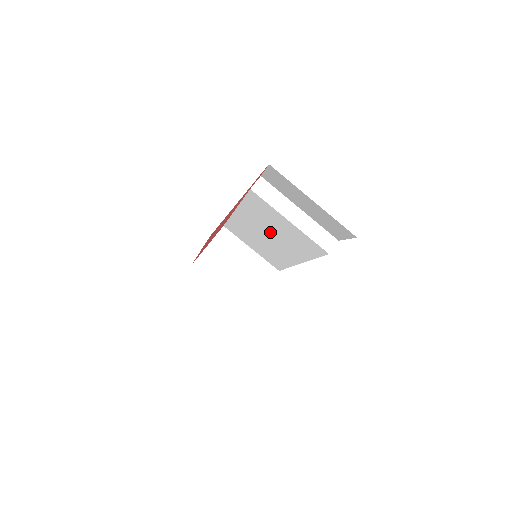
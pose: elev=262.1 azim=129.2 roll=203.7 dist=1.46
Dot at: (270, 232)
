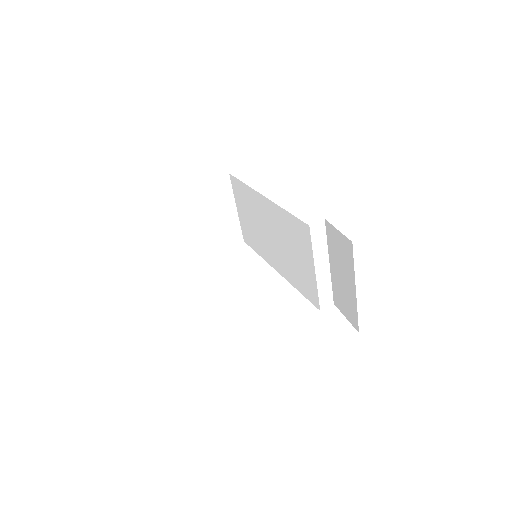
Dot at: (280, 240)
